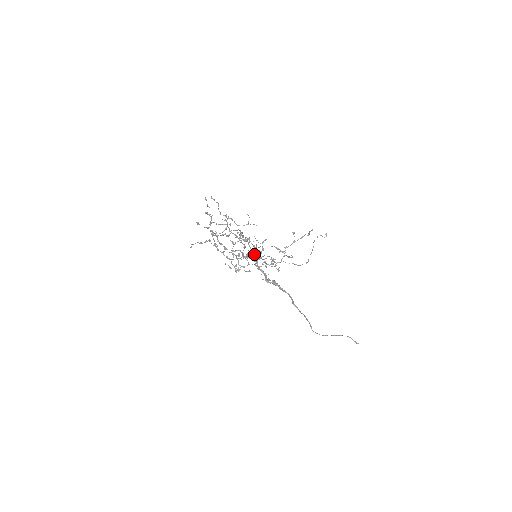
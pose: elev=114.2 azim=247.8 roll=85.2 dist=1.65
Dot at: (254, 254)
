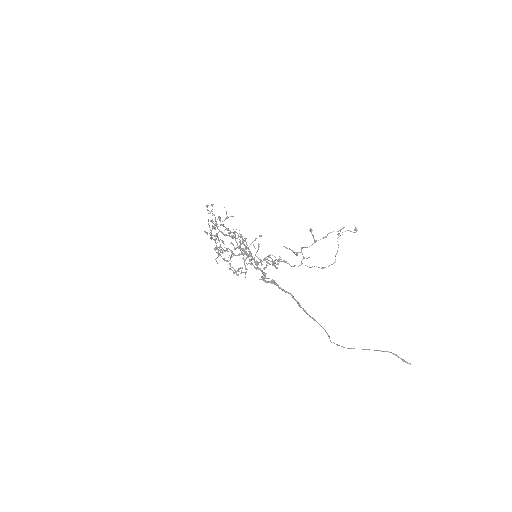
Dot at: (242, 250)
